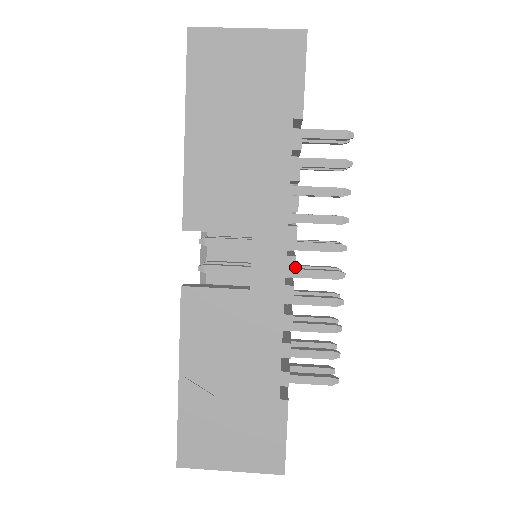
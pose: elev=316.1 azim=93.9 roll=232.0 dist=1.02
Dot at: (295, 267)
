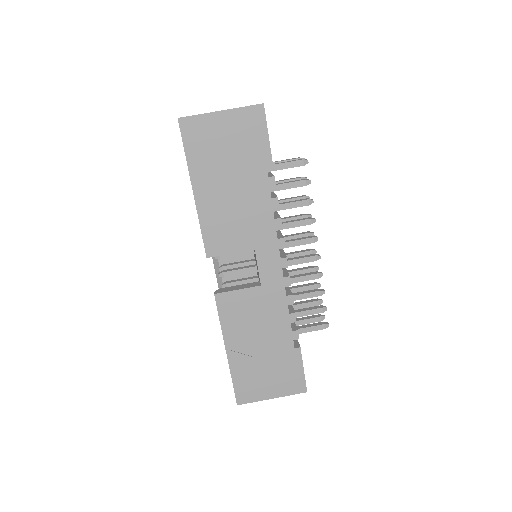
Dot at: occluded
